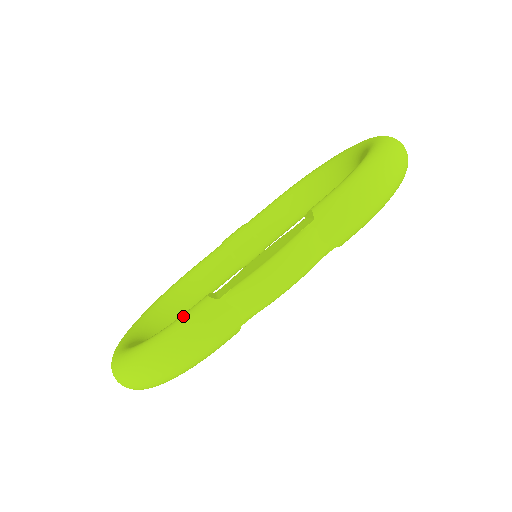
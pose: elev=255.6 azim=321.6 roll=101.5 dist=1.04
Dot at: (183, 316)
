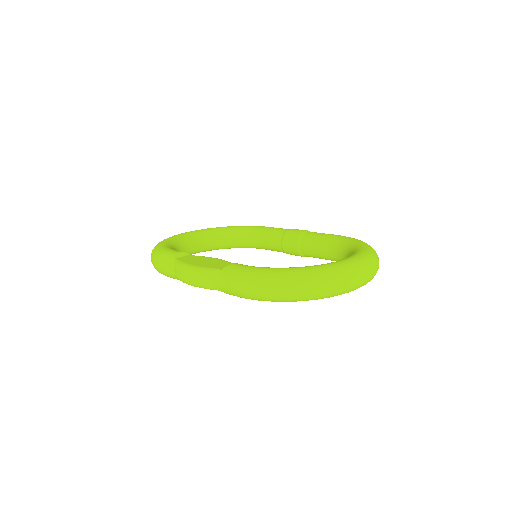
Dot at: (167, 250)
